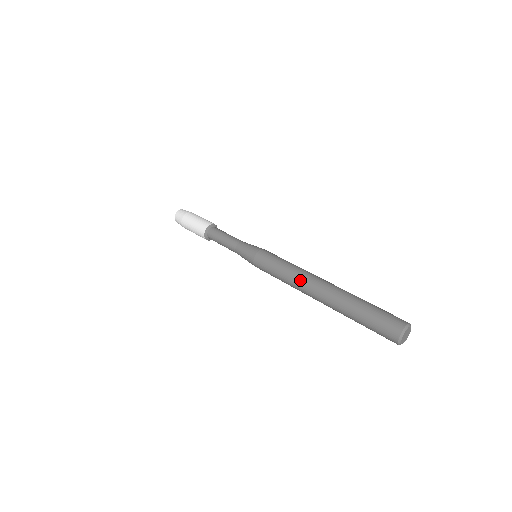
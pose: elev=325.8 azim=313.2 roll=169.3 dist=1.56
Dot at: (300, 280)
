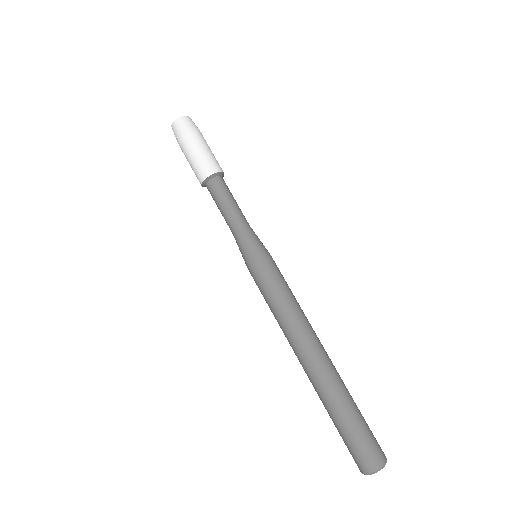
Dot at: (294, 335)
